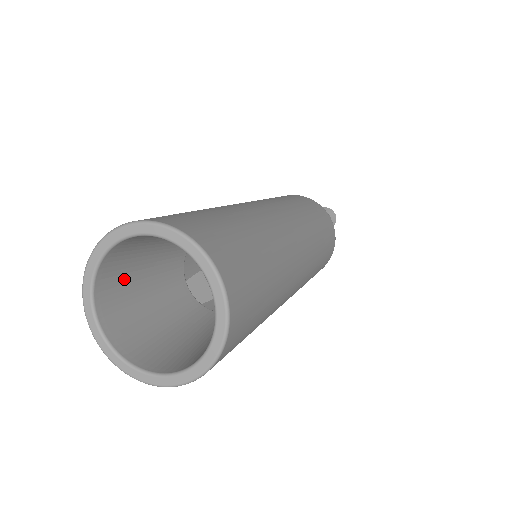
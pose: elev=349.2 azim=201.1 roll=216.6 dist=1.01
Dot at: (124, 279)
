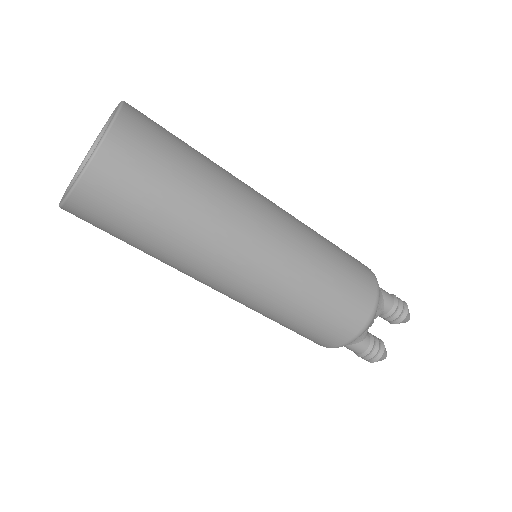
Dot at: occluded
